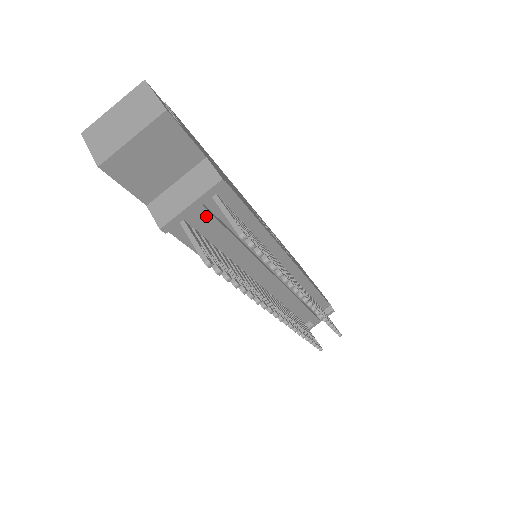
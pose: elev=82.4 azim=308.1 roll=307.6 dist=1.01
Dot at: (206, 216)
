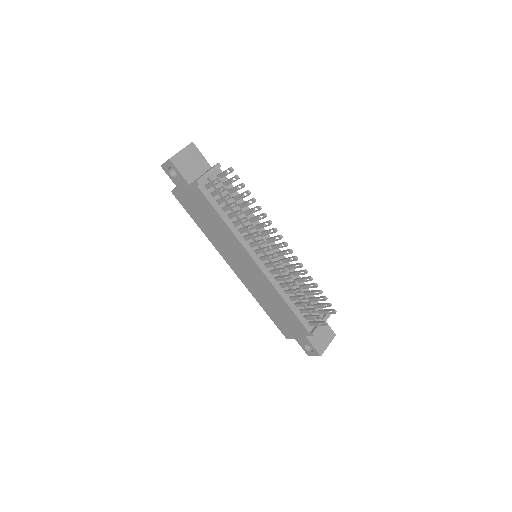
Dot at: (216, 181)
